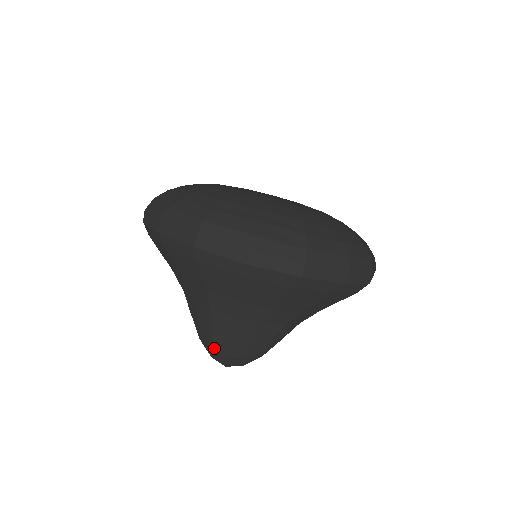
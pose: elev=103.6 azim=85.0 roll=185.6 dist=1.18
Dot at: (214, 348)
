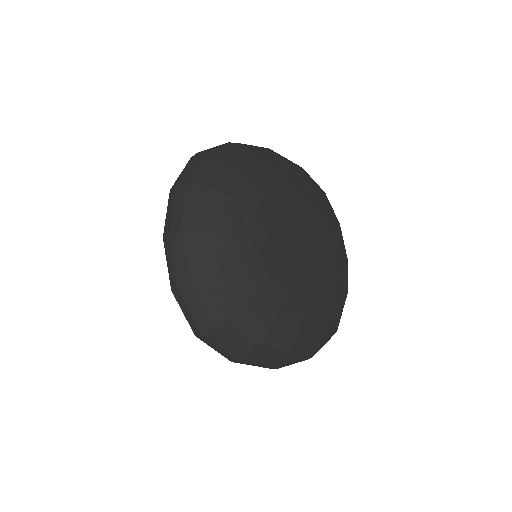
Dot at: occluded
